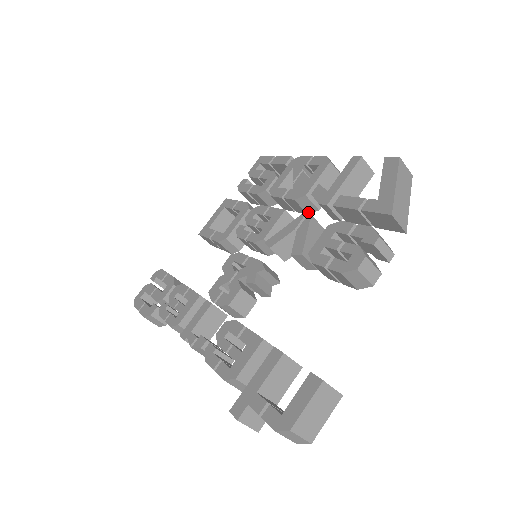
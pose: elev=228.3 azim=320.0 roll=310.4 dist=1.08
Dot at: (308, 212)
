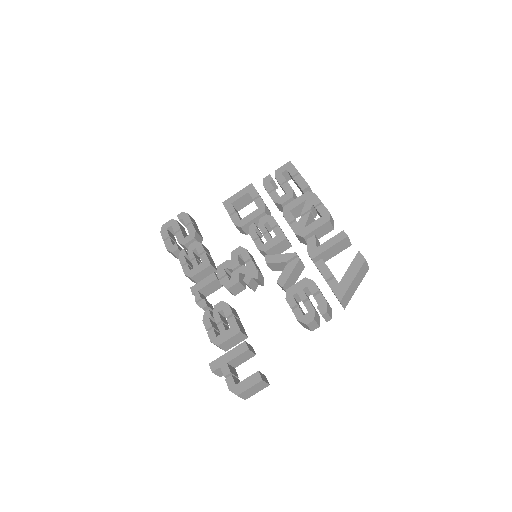
Dot at: (301, 242)
